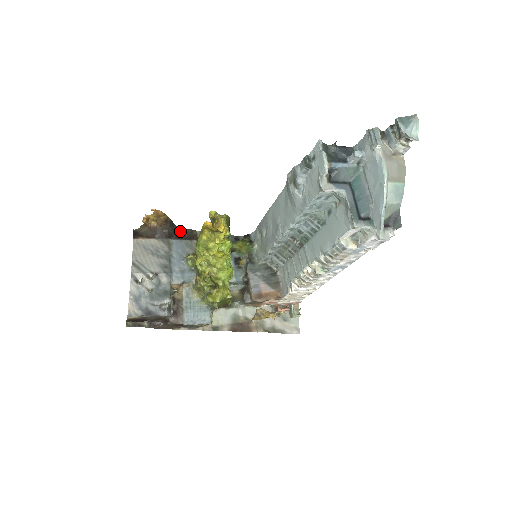
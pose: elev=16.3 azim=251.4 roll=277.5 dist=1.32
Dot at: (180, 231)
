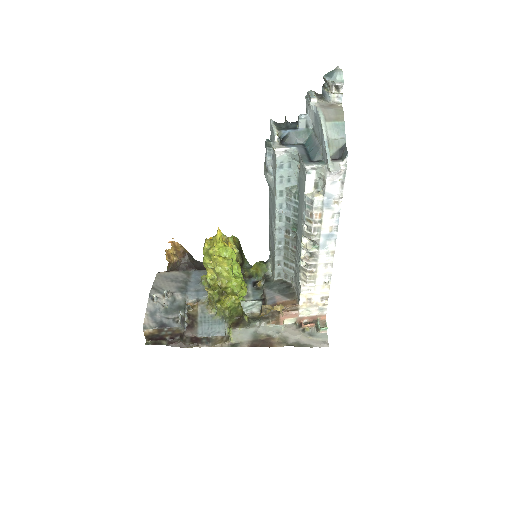
Dot at: (200, 265)
